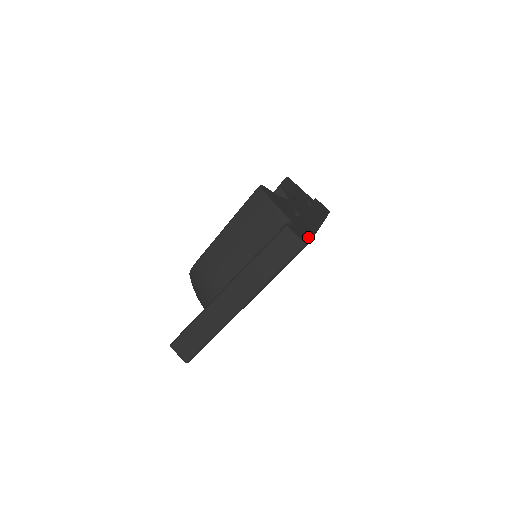
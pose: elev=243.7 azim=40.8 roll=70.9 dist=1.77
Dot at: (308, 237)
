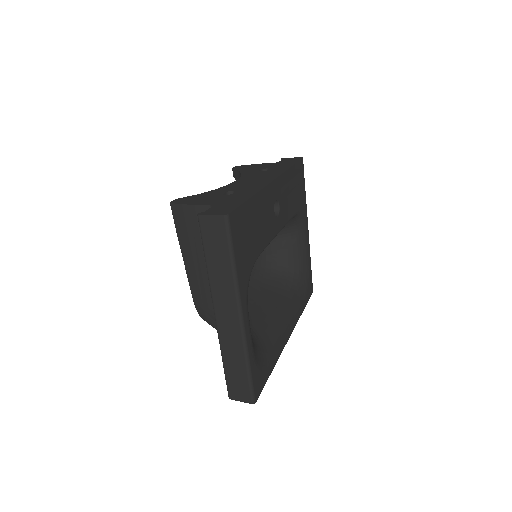
Dot at: (236, 205)
